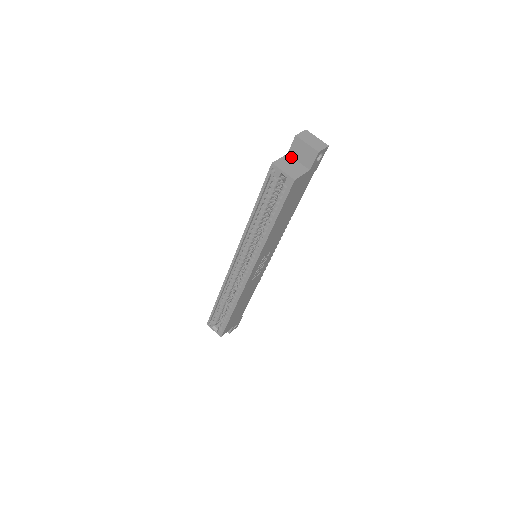
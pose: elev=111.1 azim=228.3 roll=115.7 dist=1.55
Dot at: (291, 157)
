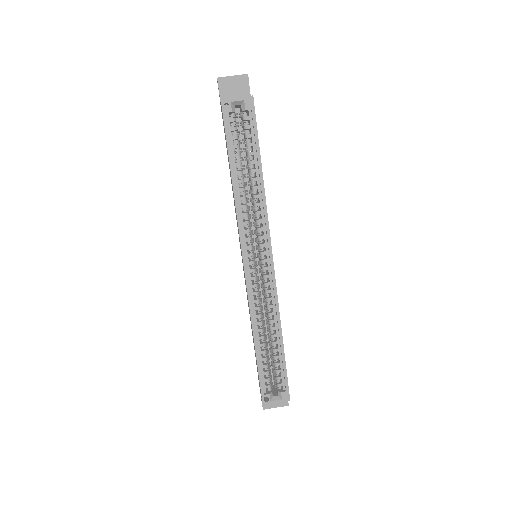
Dot at: occluded
